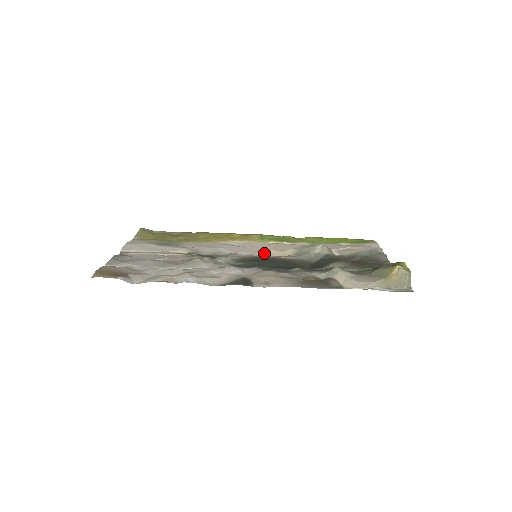
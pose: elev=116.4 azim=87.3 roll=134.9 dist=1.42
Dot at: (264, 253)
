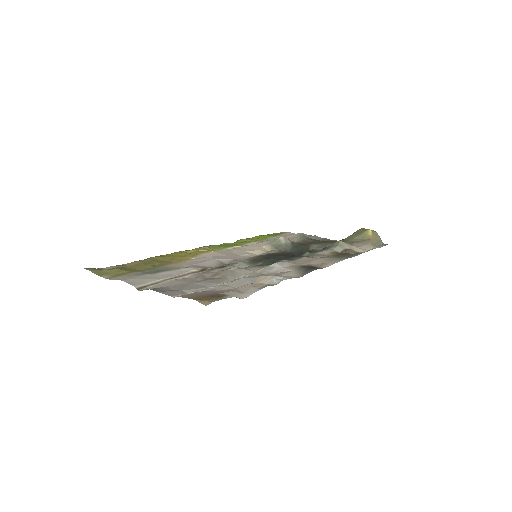
Dot at: (249, 254)
